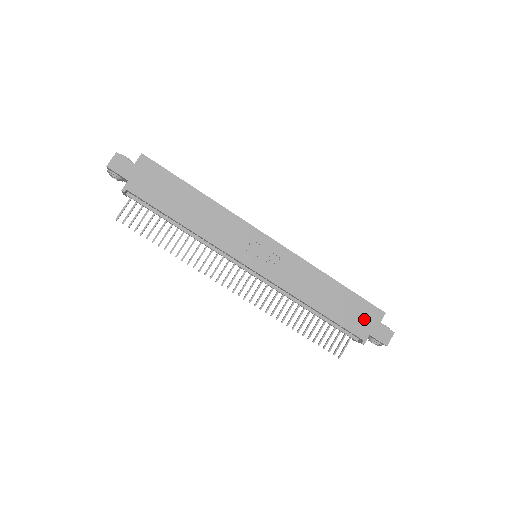
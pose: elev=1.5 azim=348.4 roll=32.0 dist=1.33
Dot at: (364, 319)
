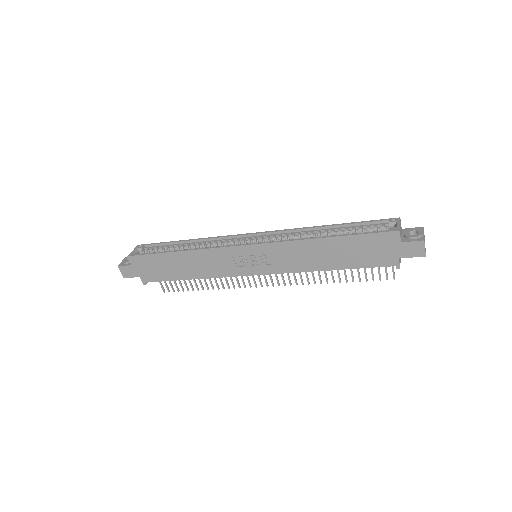
Dot at: (381, 249)
